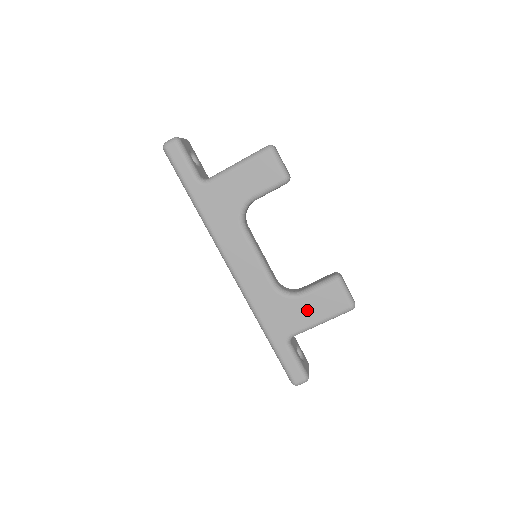
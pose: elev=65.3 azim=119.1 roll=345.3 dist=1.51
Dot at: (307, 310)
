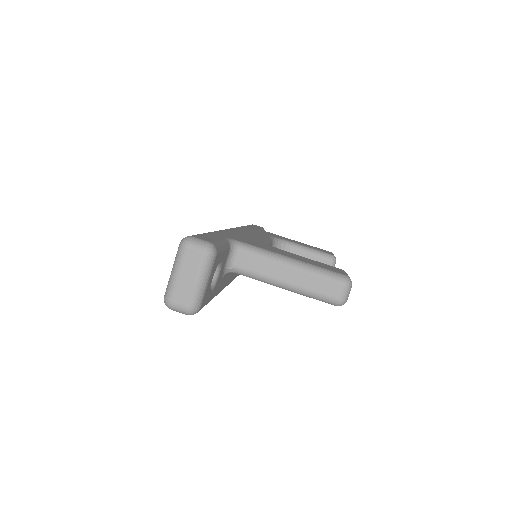
Dot at: (285, 253)
